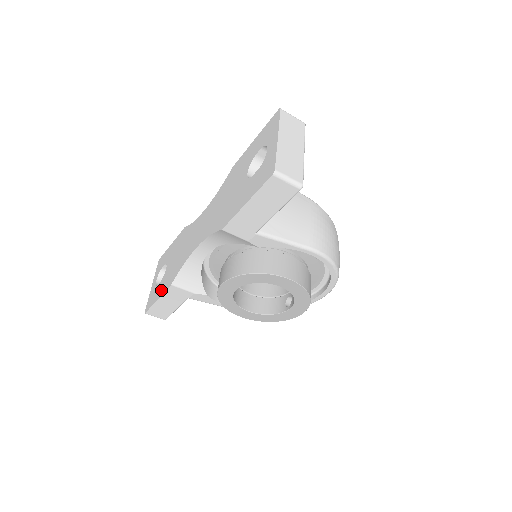
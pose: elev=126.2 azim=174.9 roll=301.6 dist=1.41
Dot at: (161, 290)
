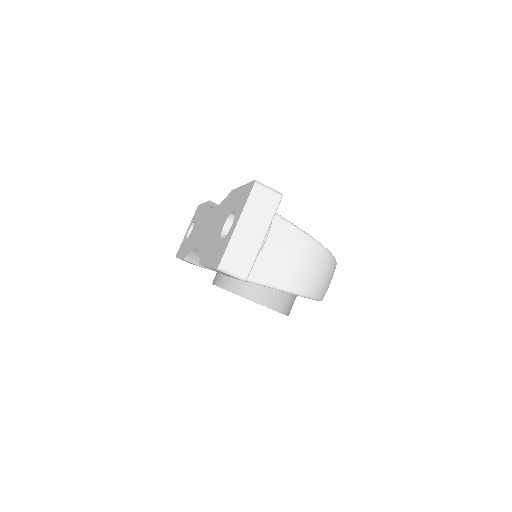
Dot at: (182, 252)
